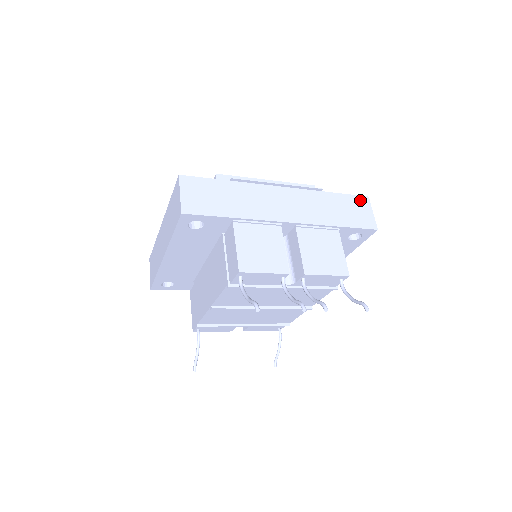
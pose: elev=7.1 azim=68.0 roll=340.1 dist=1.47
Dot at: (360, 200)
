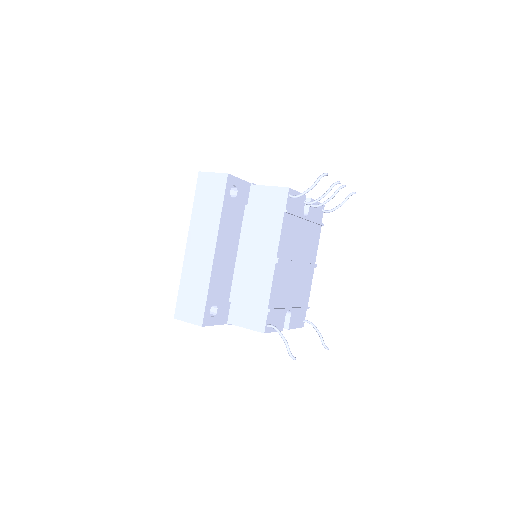
Dot at: occluded
